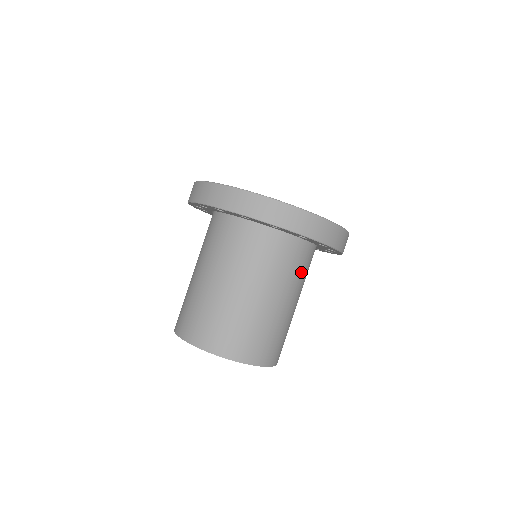
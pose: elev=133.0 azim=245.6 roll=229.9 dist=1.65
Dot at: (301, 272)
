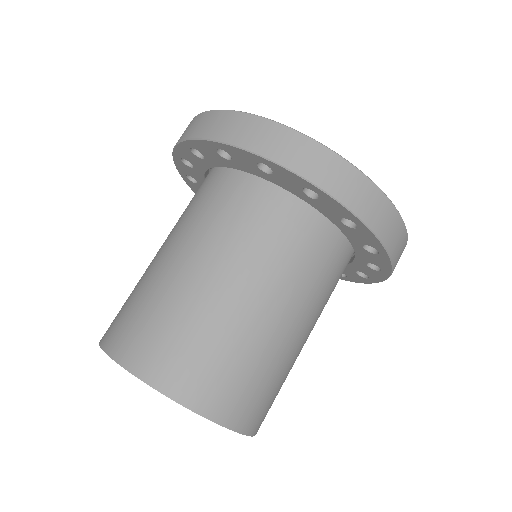
Dot at: (283, 251)
